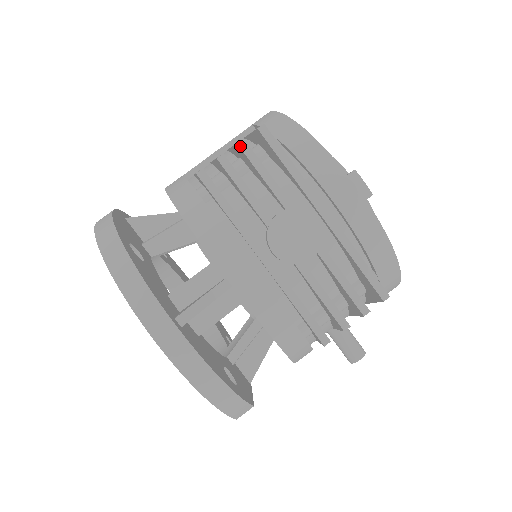
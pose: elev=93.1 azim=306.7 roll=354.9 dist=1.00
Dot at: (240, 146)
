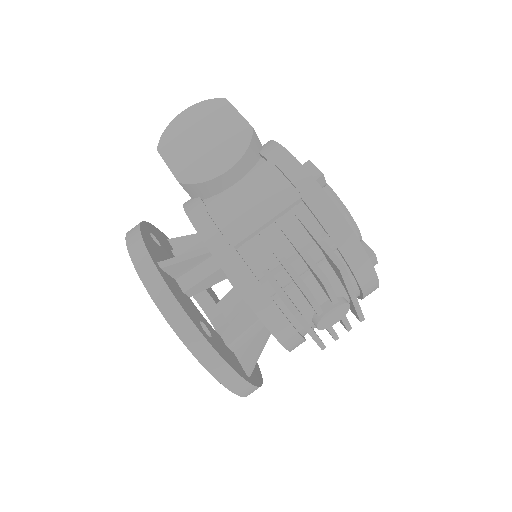
Dot at: (323, 283)
